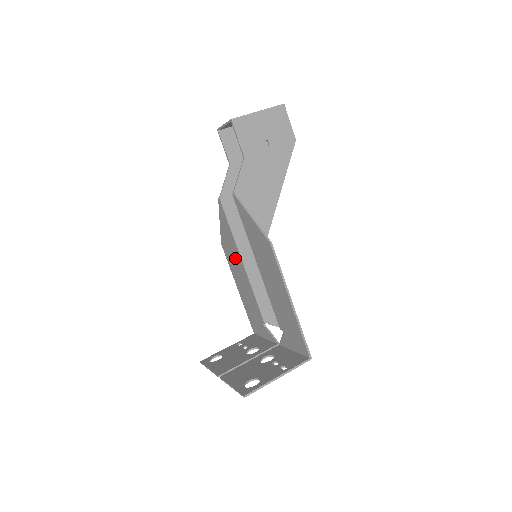
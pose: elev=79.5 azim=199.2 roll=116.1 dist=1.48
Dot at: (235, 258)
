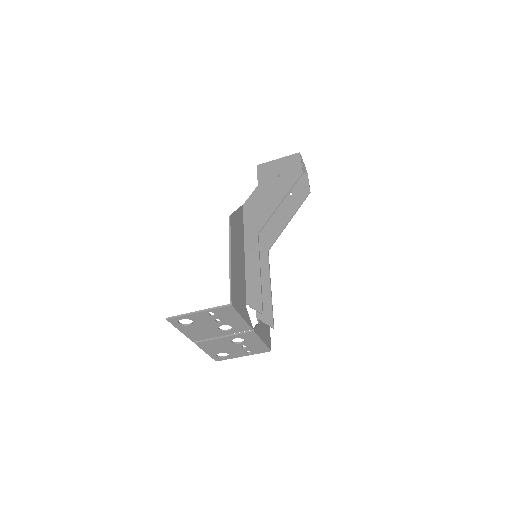
Dot at: occluded
